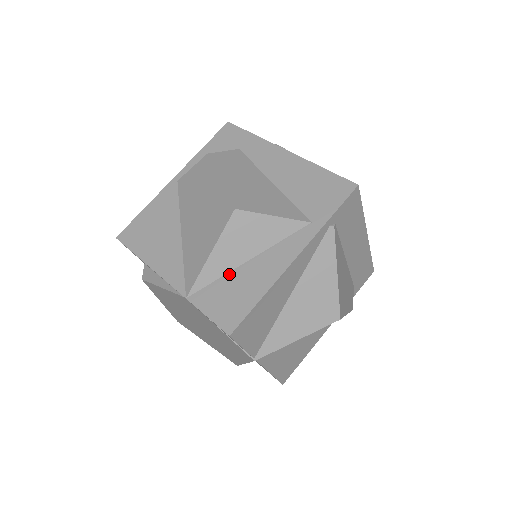
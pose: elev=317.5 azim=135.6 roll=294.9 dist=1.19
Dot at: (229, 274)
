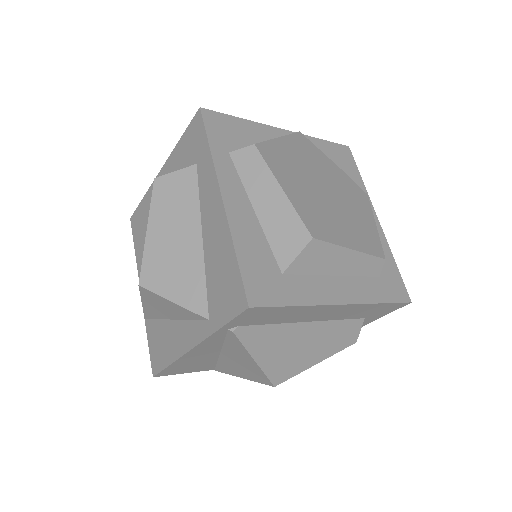
Dot at: (162, 321)
